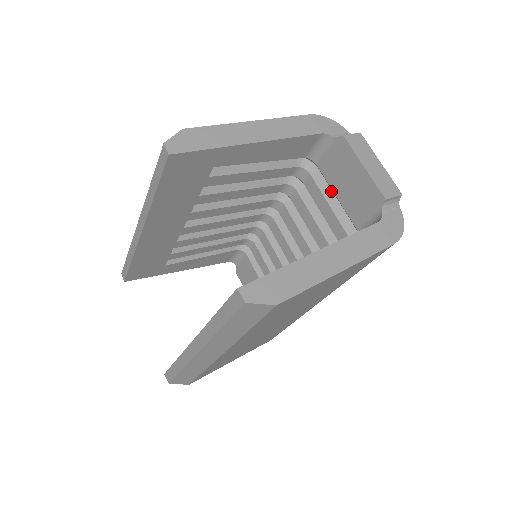
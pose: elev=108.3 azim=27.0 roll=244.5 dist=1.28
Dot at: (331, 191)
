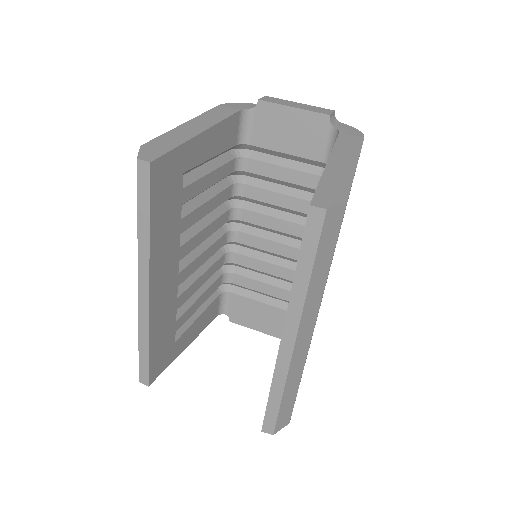
Dot at: (276, 157)
